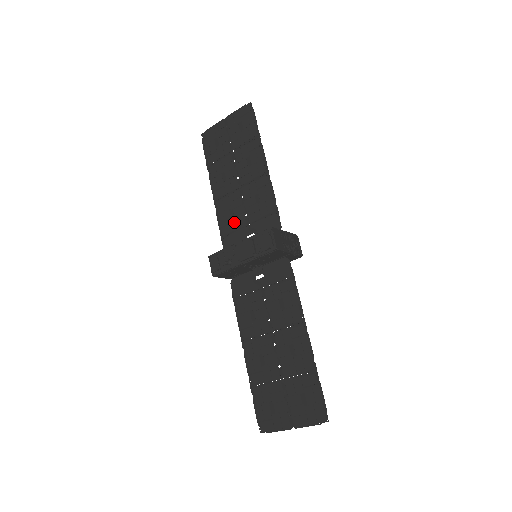
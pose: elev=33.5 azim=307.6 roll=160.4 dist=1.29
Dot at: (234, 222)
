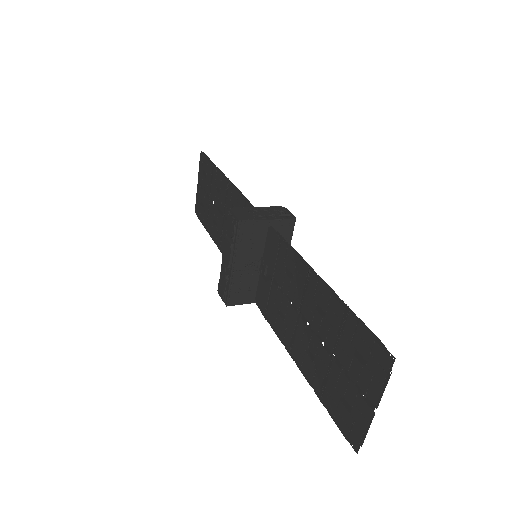
Dot at: occluded
